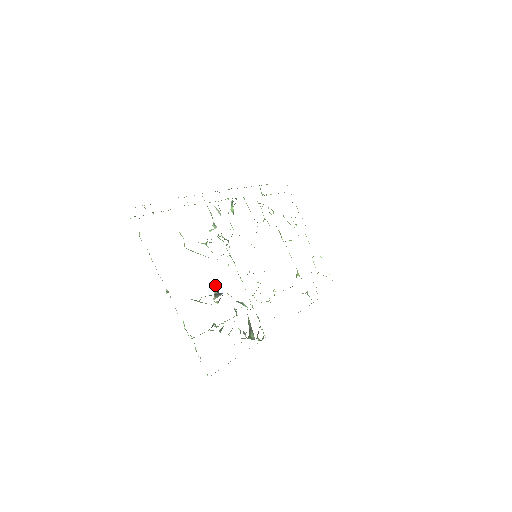
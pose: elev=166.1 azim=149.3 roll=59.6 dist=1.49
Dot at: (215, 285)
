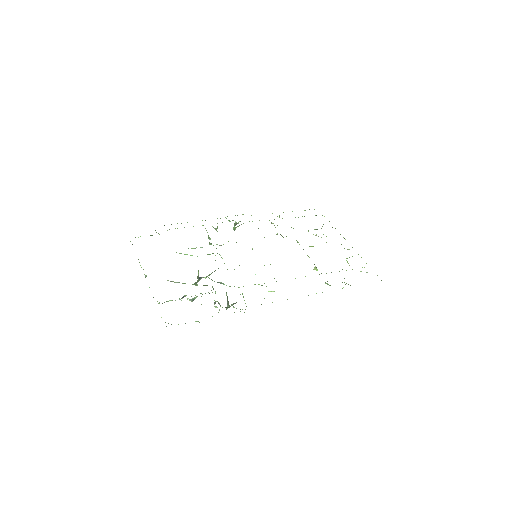
Dot at: (198, 273)
